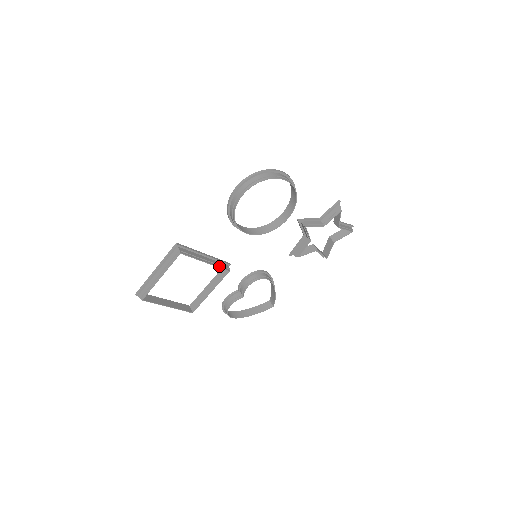
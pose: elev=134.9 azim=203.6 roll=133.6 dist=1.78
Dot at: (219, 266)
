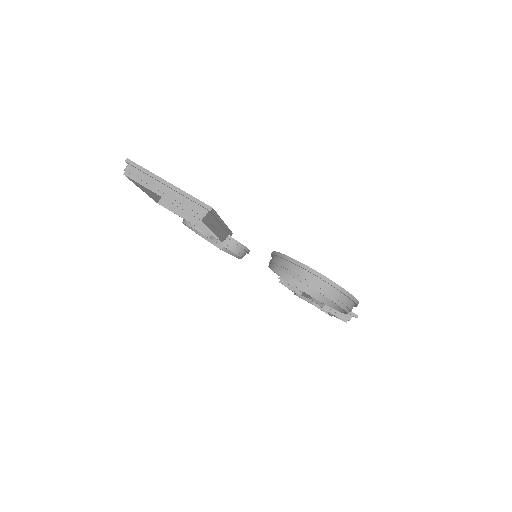
Dot at: (220, 236)
